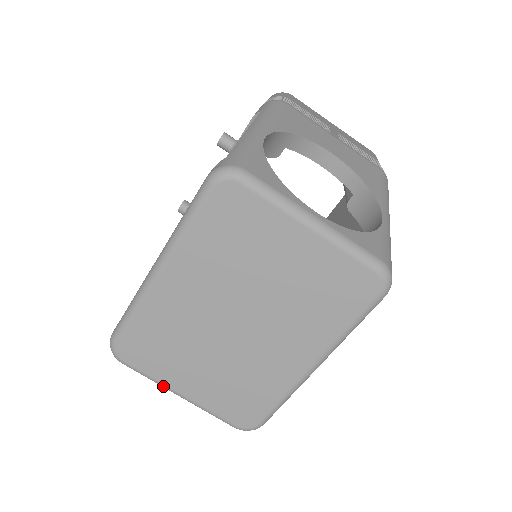
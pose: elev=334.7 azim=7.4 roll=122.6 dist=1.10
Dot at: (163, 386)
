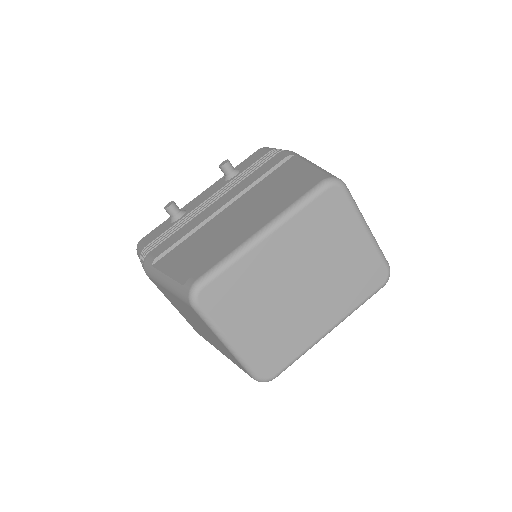
Dot at: (220, 334)
